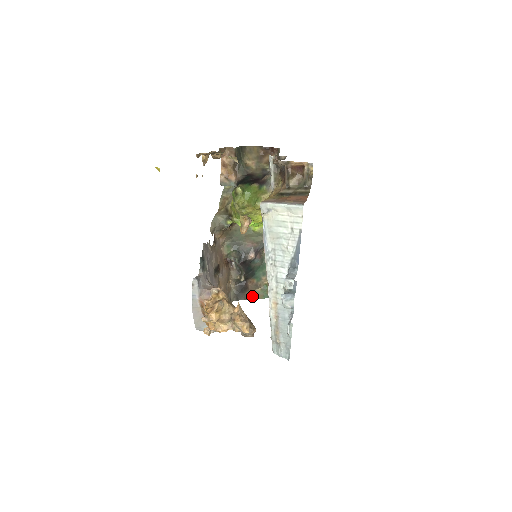
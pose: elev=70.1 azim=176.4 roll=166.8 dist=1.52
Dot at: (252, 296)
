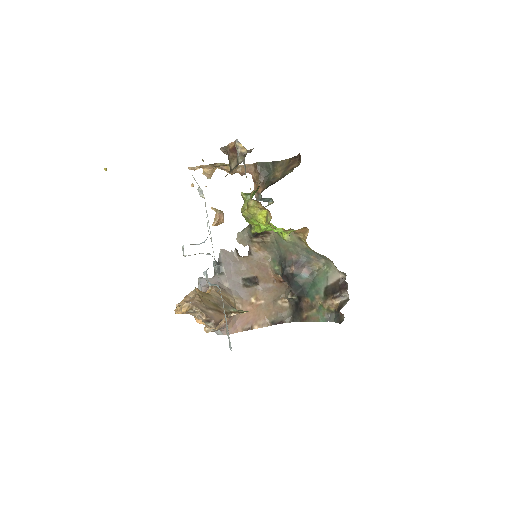
Dot at: (308, 318)
